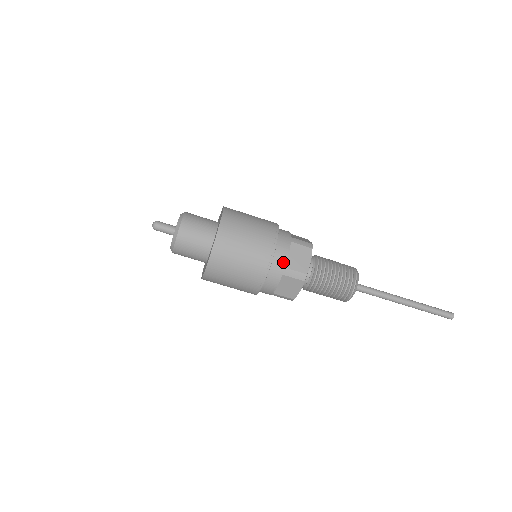
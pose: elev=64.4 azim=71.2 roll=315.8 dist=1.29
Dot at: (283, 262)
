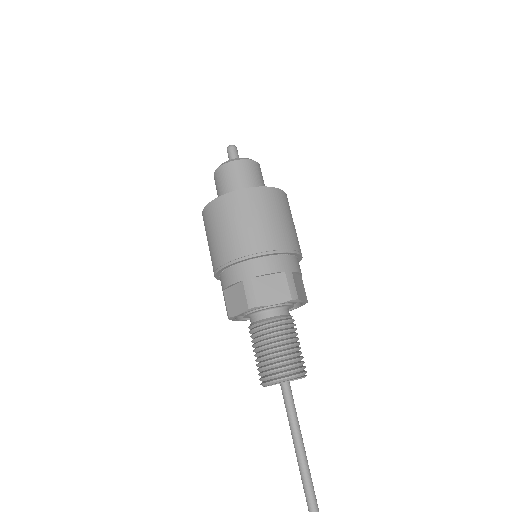
Dot at: (294, 268)
